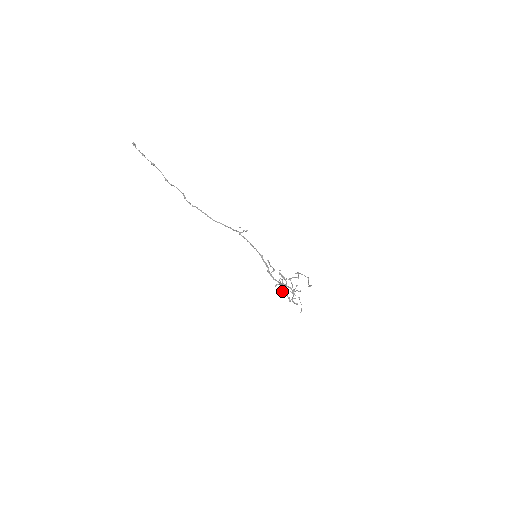
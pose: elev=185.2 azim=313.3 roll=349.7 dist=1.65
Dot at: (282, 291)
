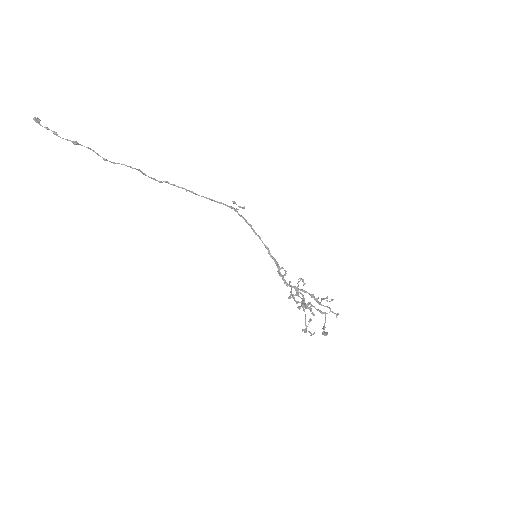
Dot at: (298, 308)
